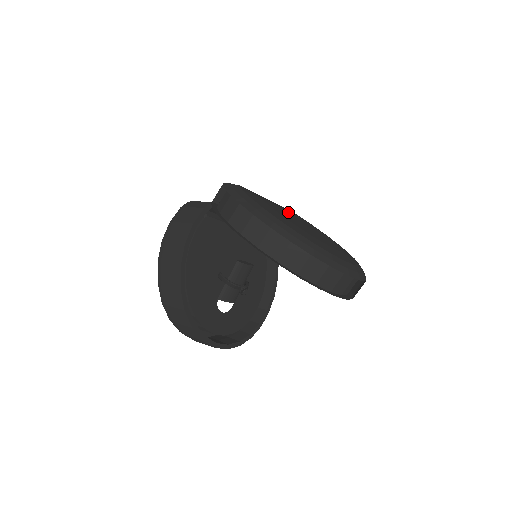
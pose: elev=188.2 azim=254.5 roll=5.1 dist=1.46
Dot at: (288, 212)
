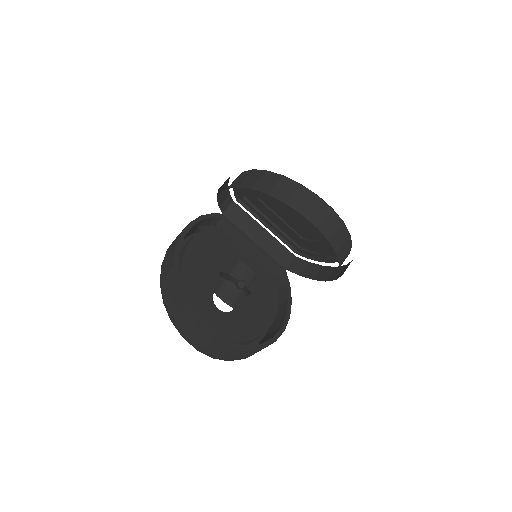
Dot at: (286, 218)
